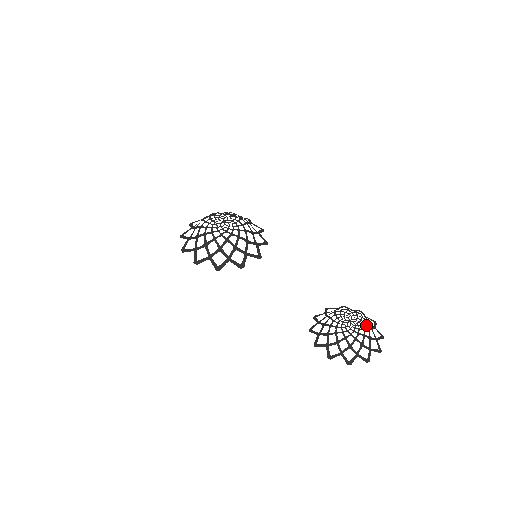
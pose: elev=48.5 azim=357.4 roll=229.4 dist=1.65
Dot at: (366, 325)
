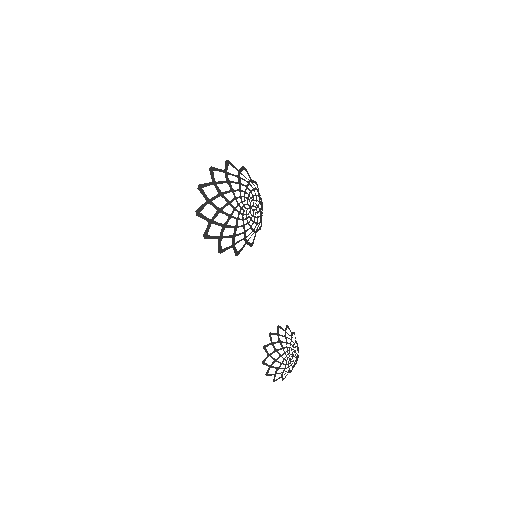
Dot at: occluded
